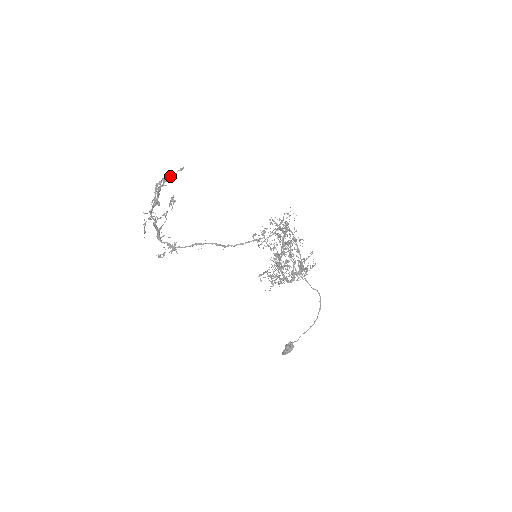
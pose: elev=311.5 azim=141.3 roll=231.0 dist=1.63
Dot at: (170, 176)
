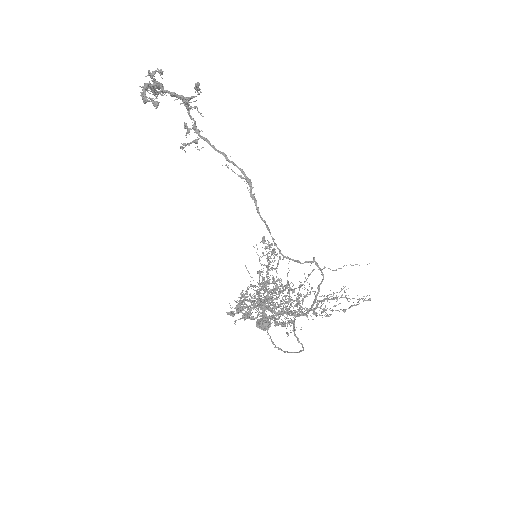
Dot at: (143, 97)
